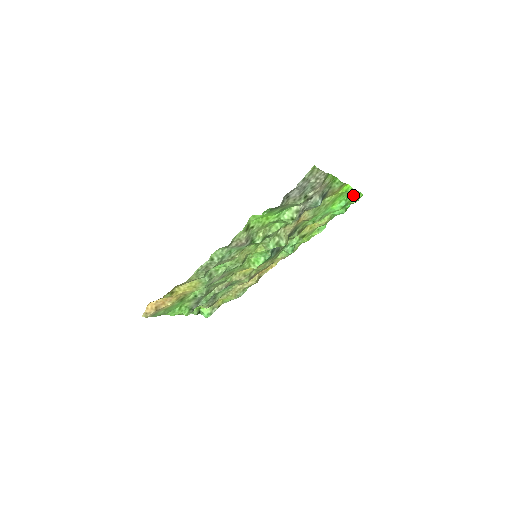
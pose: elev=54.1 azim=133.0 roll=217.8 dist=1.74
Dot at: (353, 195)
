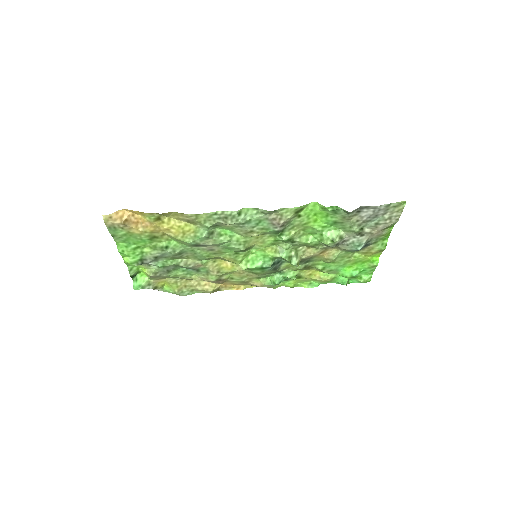
Dot at: (366, 273)
